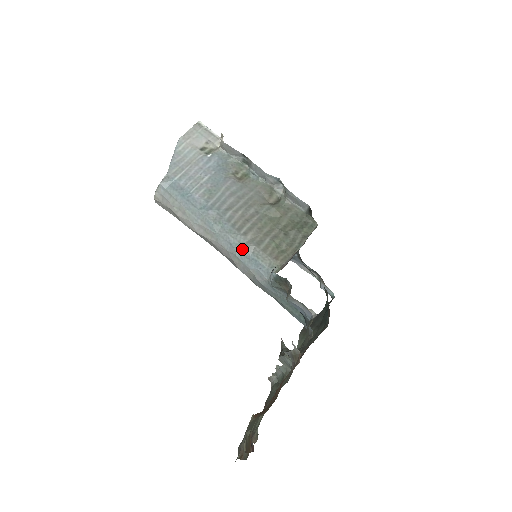
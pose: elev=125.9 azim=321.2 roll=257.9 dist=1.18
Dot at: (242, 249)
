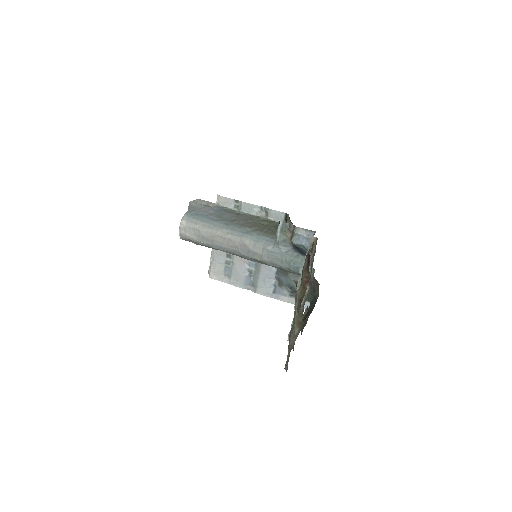
Dot at: (251, 233)
